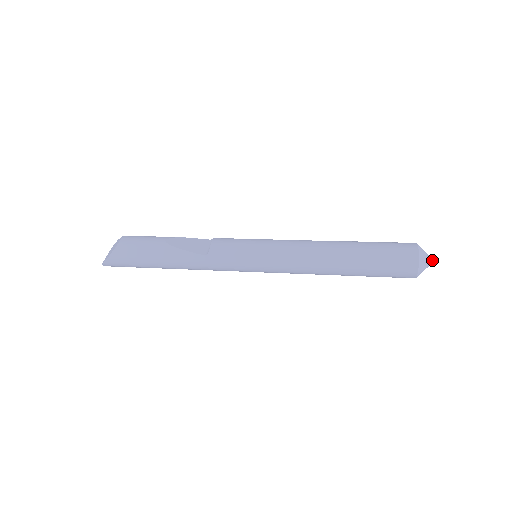
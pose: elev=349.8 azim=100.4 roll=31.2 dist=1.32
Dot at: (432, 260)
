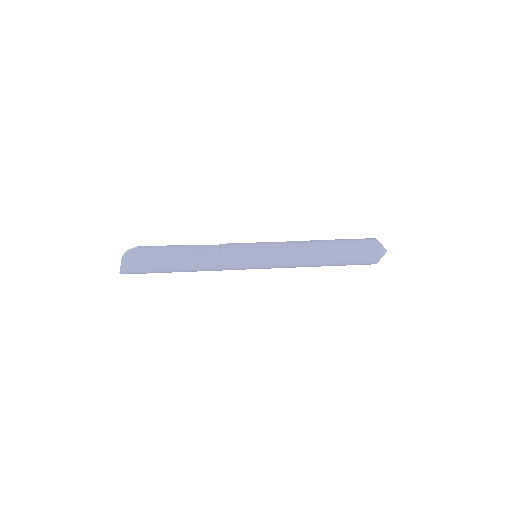
Dot at: (386, 250)
